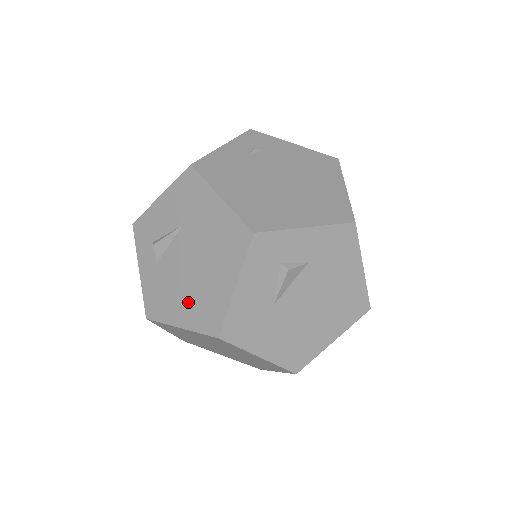
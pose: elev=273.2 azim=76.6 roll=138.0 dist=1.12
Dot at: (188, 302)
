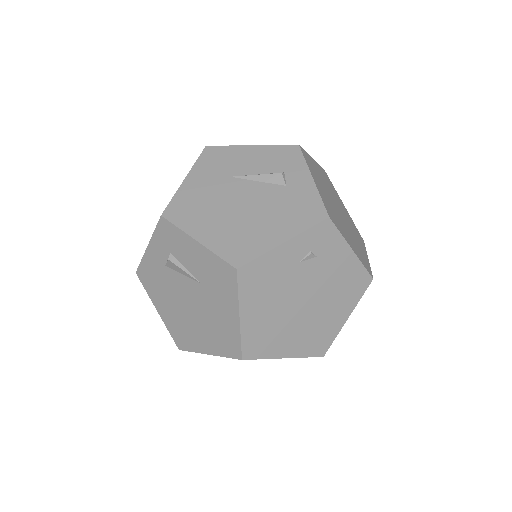
Dot at: (172, 313)
